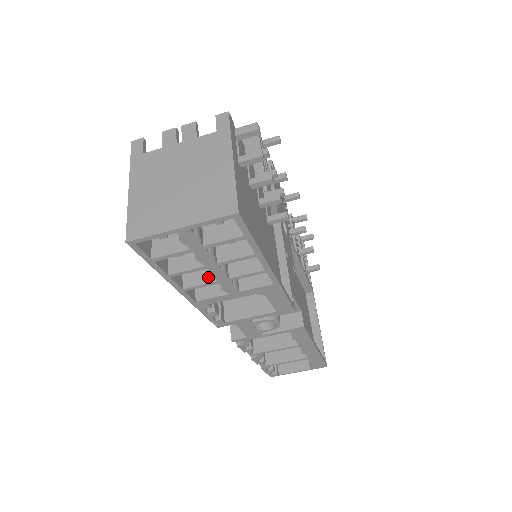
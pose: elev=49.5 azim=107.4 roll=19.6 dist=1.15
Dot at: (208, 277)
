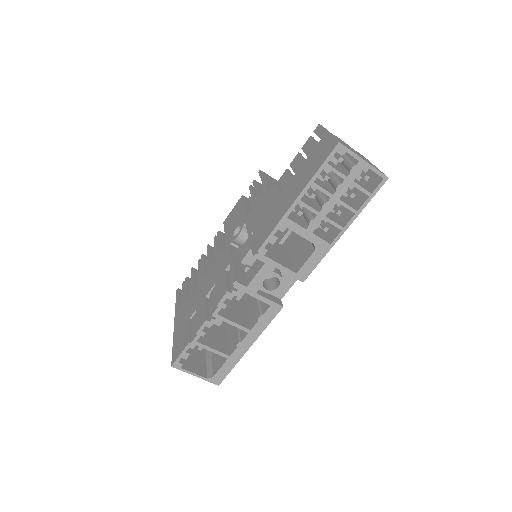
Dot at: (314, 207)
